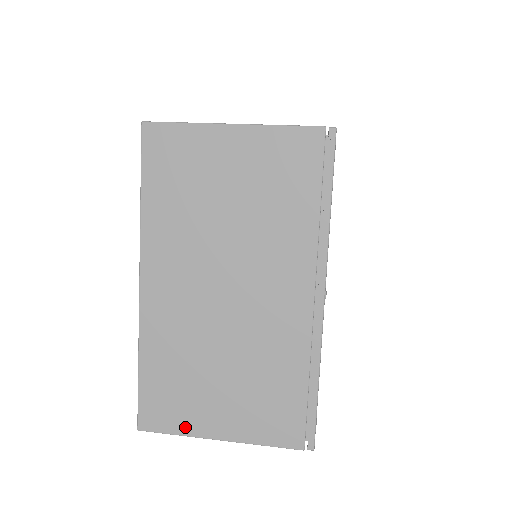
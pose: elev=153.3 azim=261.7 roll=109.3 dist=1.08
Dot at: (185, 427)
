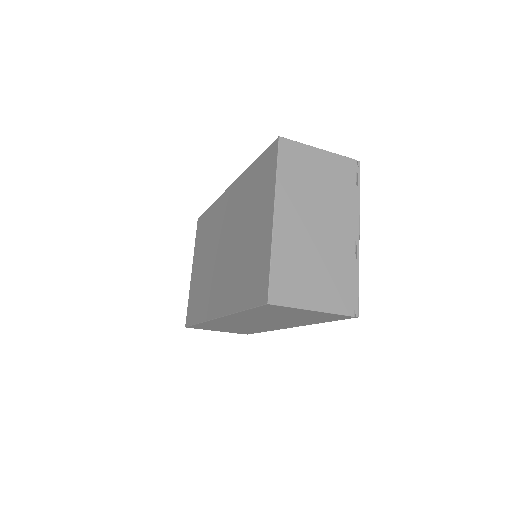
Dot at: (295, 302)
